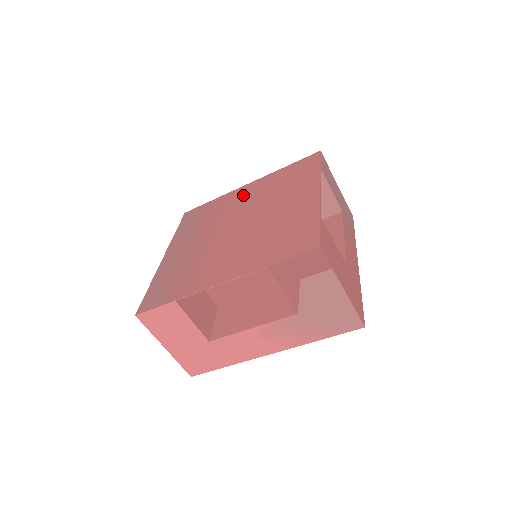
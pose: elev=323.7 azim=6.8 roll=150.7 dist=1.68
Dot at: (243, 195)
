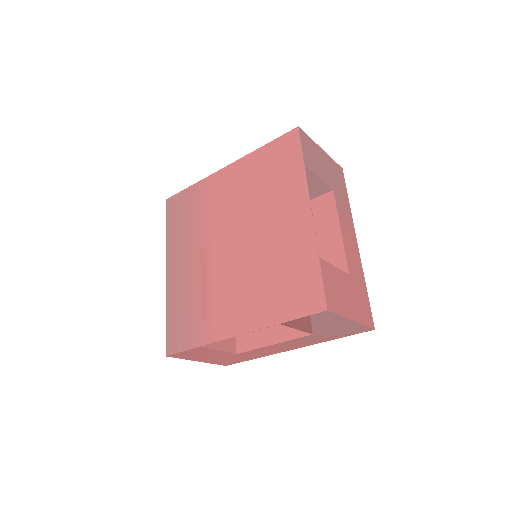
Dot at: (225, 188)
